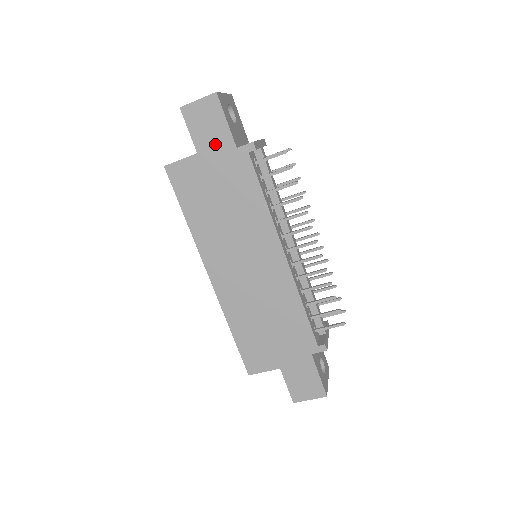
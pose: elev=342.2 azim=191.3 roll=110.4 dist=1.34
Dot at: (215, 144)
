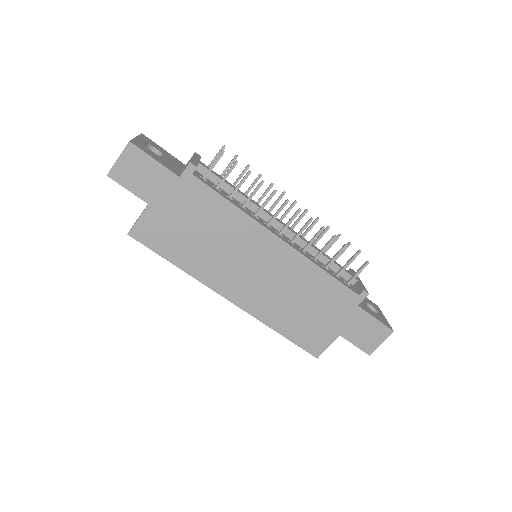
Dot at: (158, 186)
